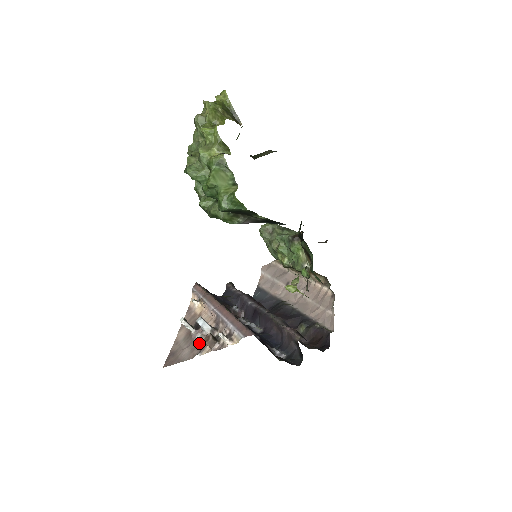
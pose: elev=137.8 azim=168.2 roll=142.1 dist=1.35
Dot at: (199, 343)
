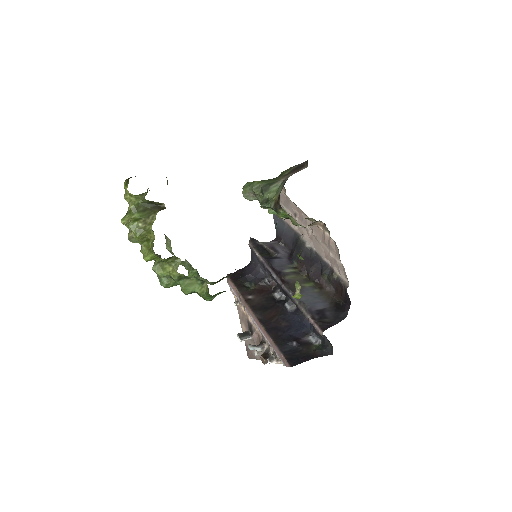
Dot at: occluded
